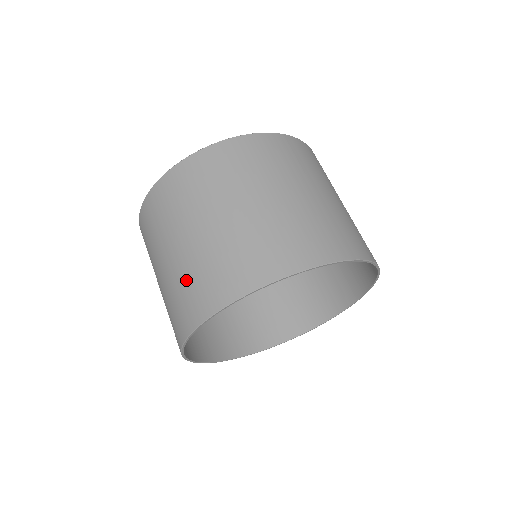
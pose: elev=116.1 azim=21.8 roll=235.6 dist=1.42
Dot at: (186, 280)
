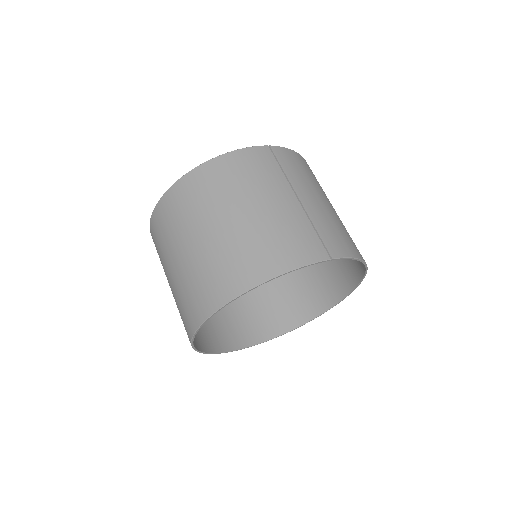
Dot at: (188, 286)
